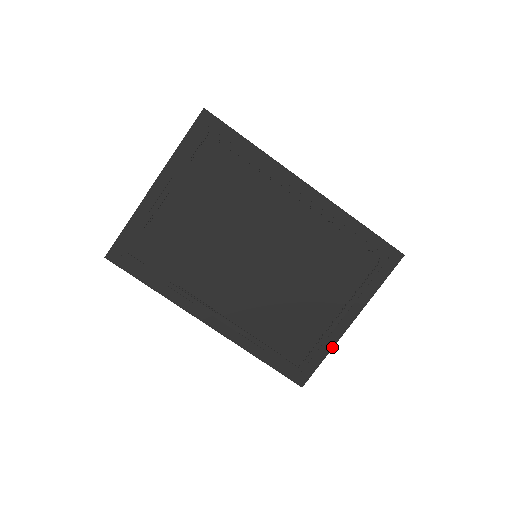
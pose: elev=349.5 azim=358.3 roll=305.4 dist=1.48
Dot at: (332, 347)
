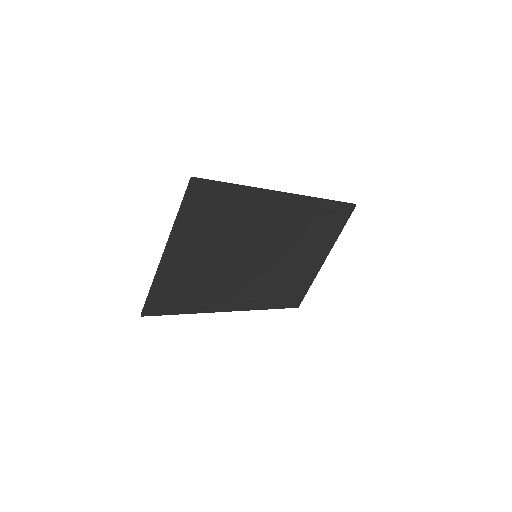
Dot at: (314, 278)
